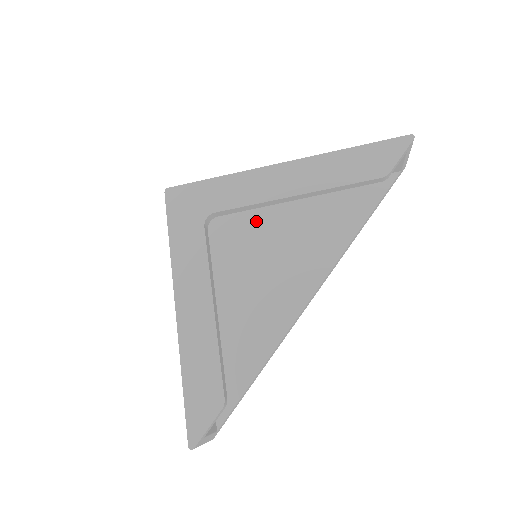
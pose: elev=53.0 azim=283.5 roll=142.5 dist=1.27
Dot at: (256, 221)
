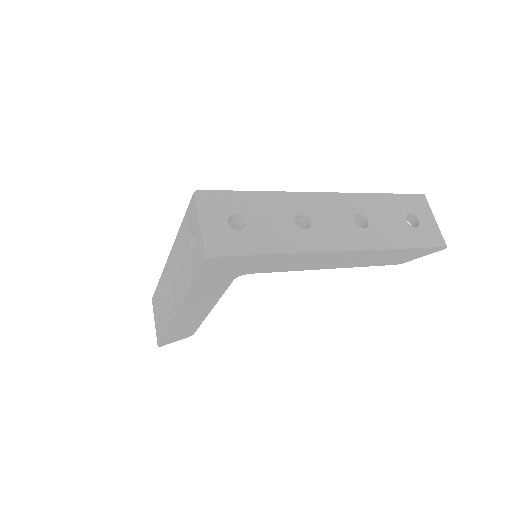
Dot at: occluded
